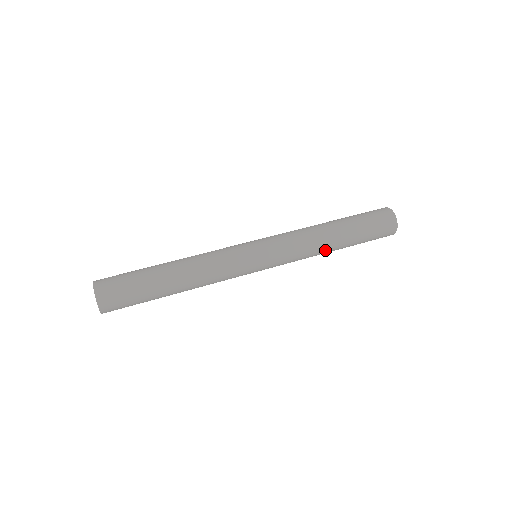
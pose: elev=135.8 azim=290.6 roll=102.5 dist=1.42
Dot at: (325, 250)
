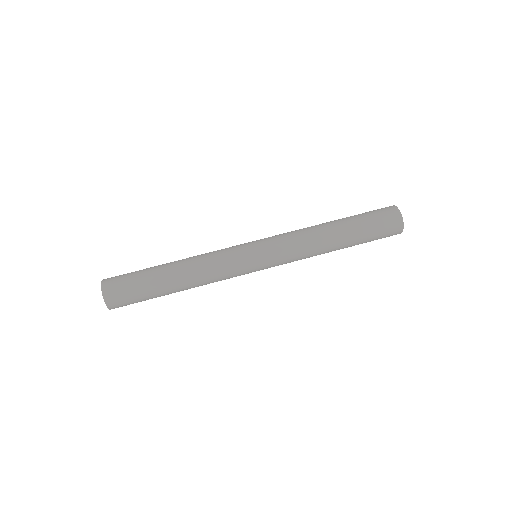
Dot at: (325, 246)
